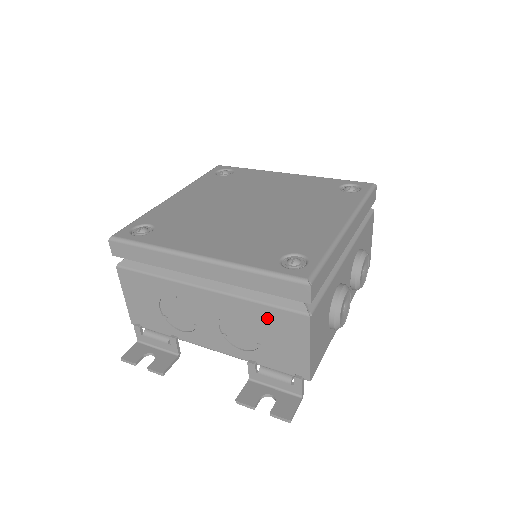
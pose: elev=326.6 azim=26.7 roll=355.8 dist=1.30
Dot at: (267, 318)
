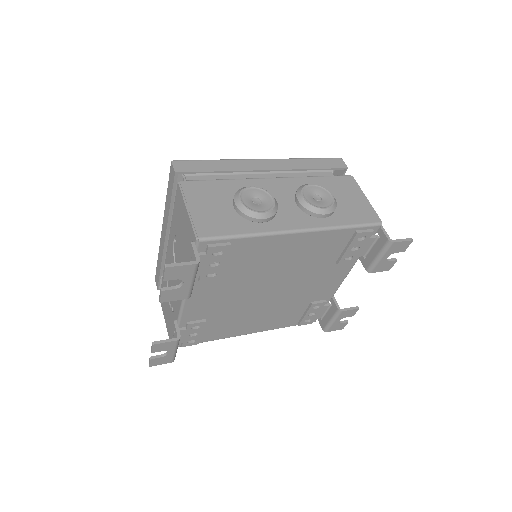
Dot at: (176, 219)
